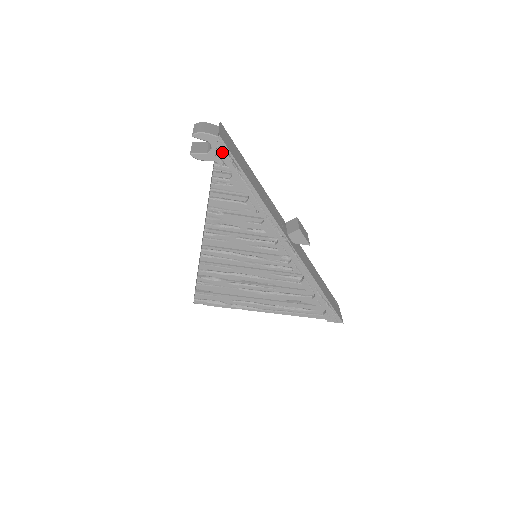
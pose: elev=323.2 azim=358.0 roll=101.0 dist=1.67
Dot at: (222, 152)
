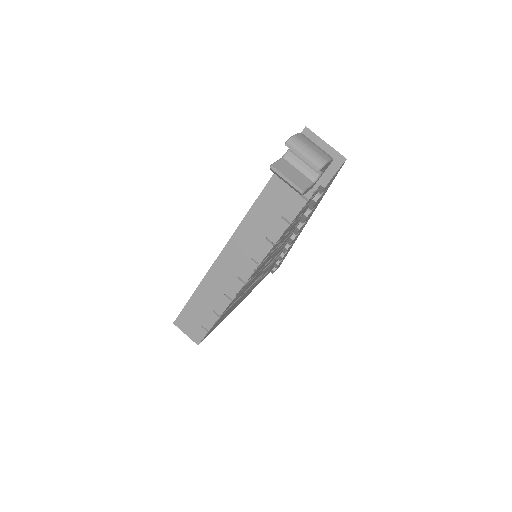
Dot at: (333, 177)
